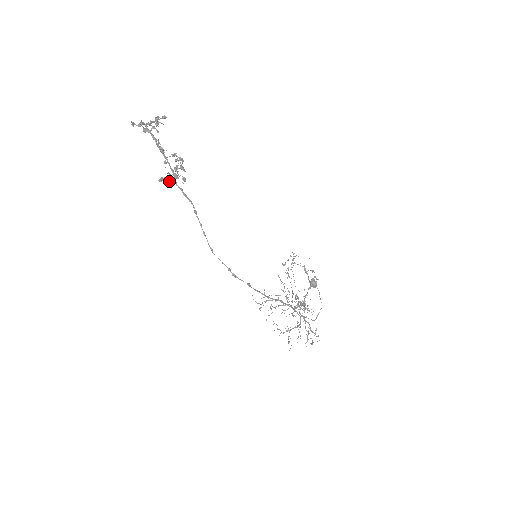
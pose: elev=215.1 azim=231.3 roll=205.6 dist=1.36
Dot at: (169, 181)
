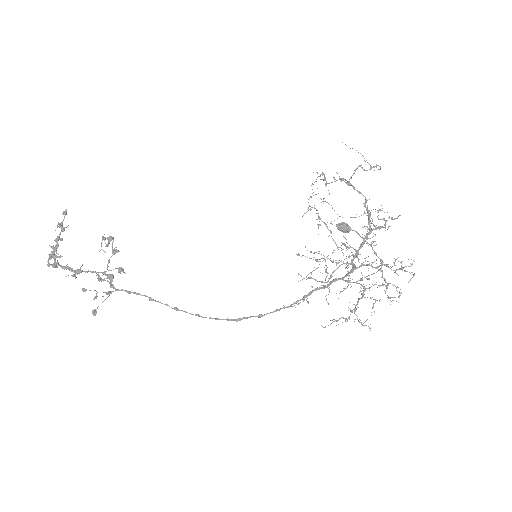
Dot at: occluded
